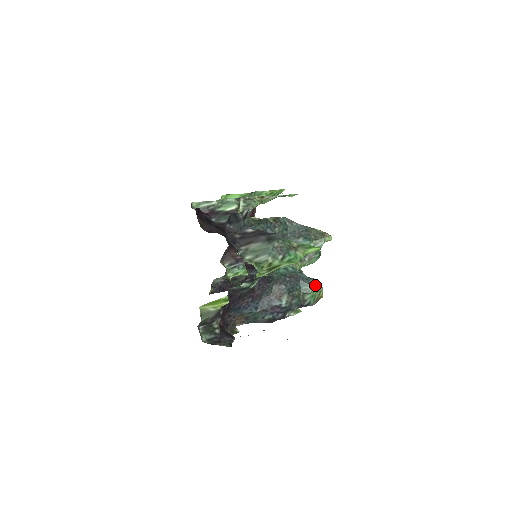
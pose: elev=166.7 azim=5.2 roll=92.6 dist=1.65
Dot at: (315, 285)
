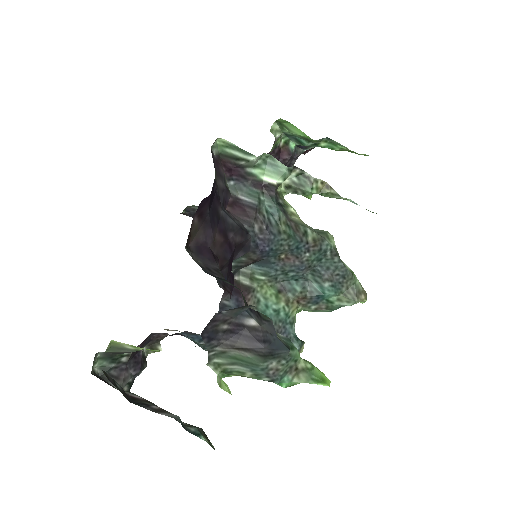
Dot at: occluded
